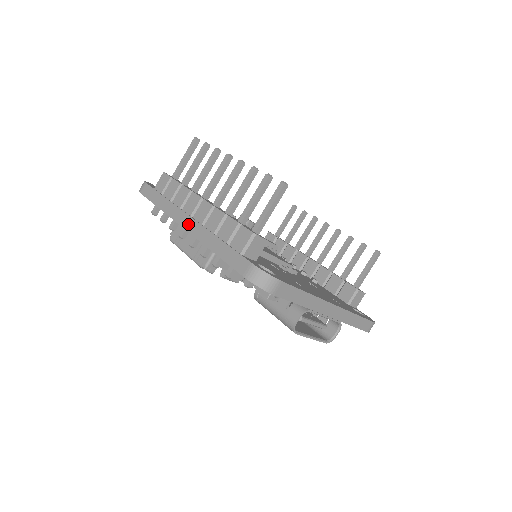
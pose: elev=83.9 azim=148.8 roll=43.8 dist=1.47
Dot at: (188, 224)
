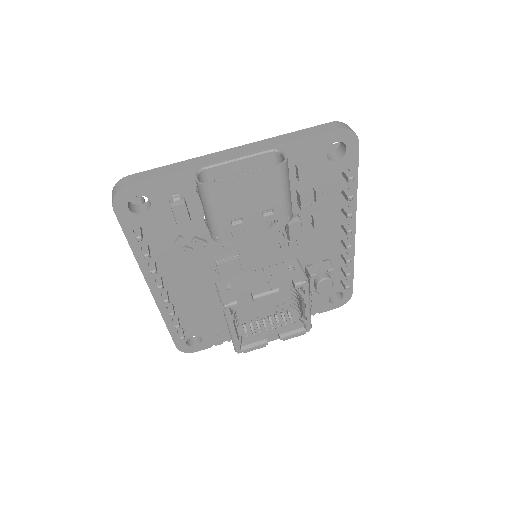
Dot at: occluded
